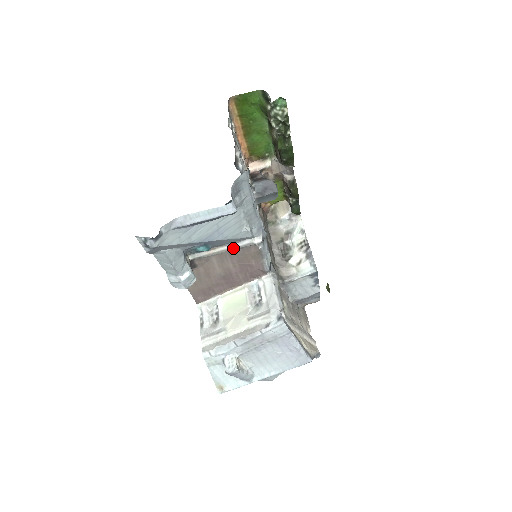
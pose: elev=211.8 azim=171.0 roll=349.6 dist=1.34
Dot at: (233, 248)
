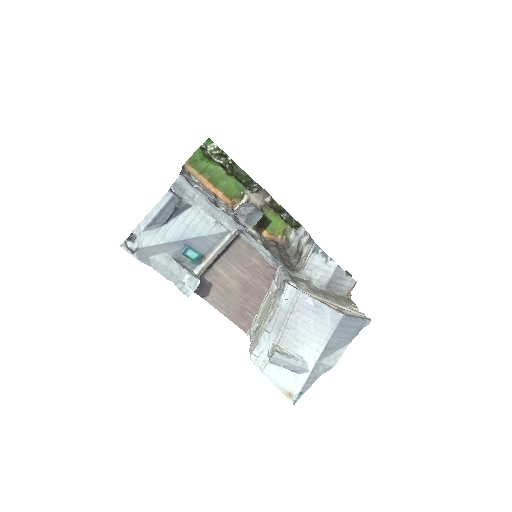
Dot at: (221, 248)
